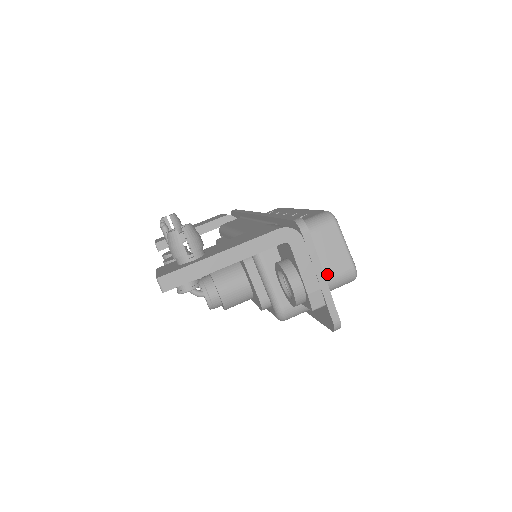
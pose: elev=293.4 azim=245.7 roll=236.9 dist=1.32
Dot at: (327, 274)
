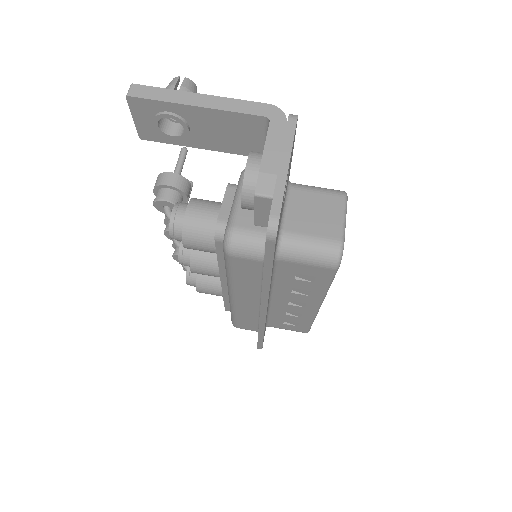
Dot at: (305, 230)
